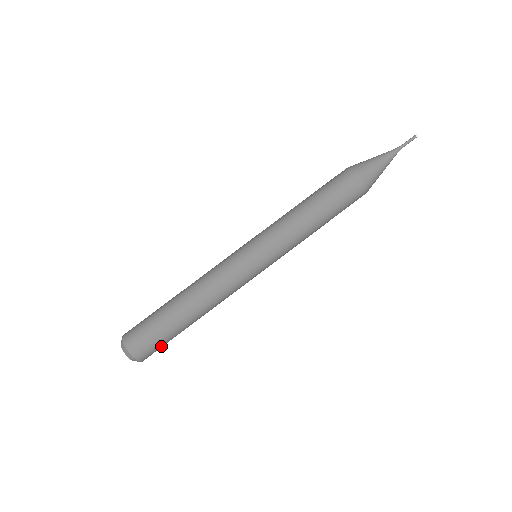
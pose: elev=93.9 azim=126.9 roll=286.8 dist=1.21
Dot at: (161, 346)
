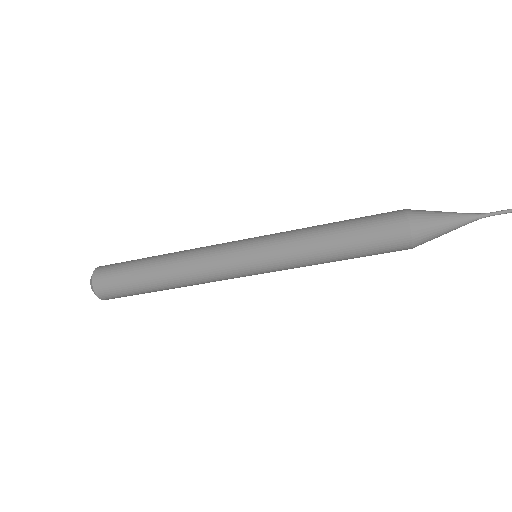
Dot at: occluded
